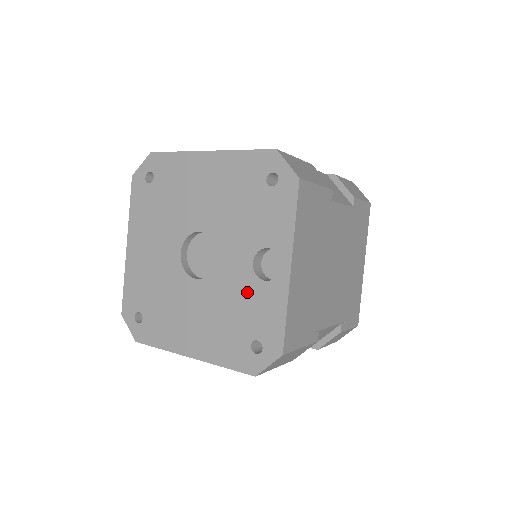
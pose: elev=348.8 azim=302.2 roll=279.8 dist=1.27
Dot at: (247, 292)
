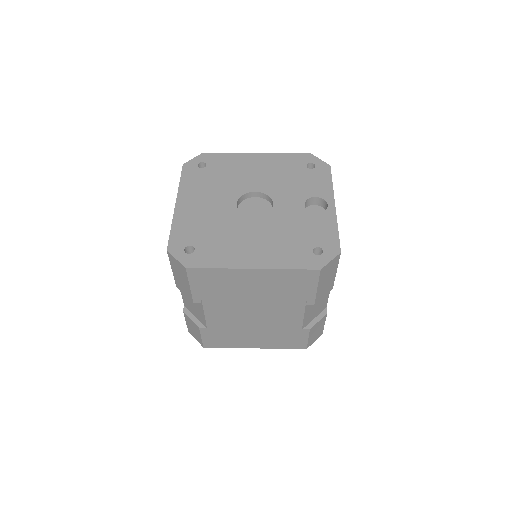
Dot at: (303, 221)
